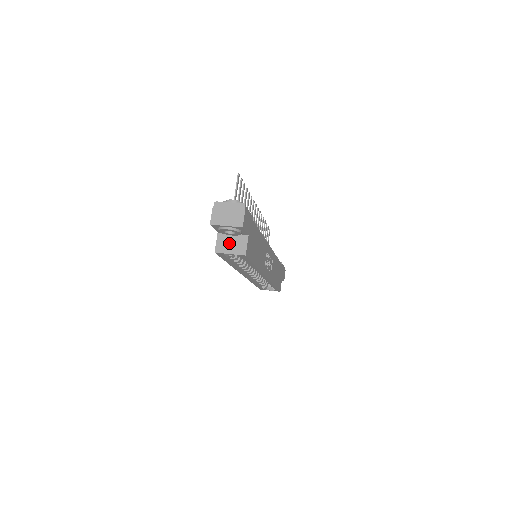
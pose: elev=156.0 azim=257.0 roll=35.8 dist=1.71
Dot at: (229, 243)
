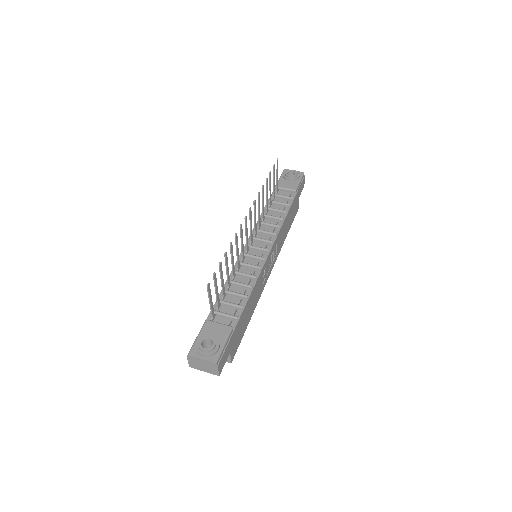
Dot at: occluded
